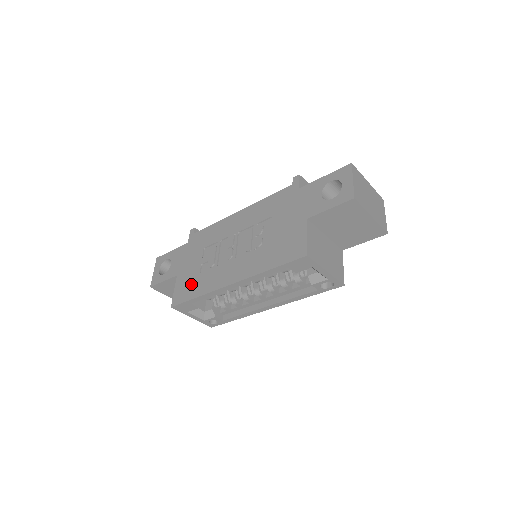
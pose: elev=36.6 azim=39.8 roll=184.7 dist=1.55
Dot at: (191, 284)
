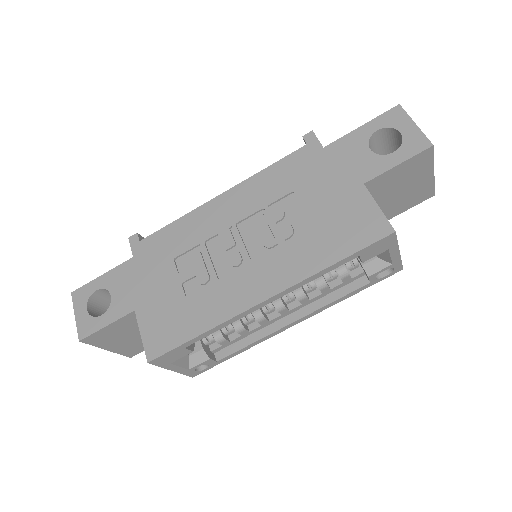
Dot at: (176, 317)
